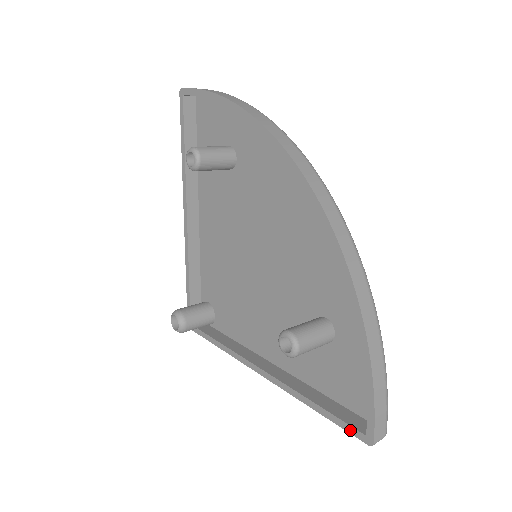
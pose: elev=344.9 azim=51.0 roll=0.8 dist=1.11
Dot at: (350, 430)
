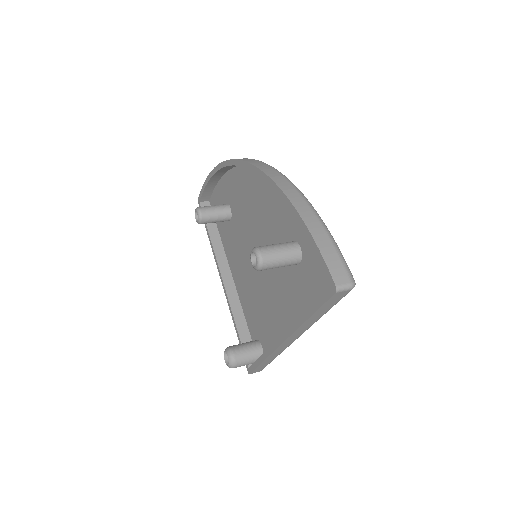
Dot at: (324, 298)
